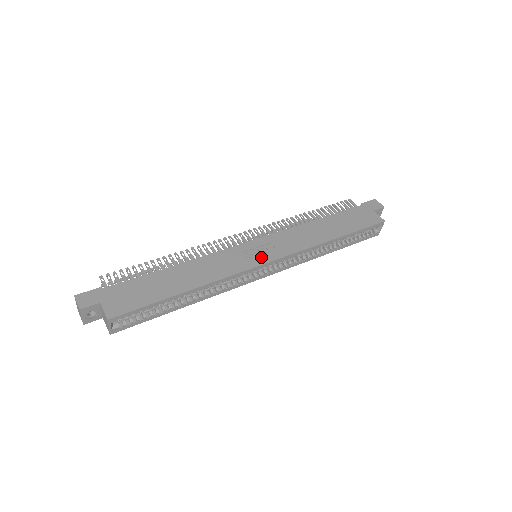
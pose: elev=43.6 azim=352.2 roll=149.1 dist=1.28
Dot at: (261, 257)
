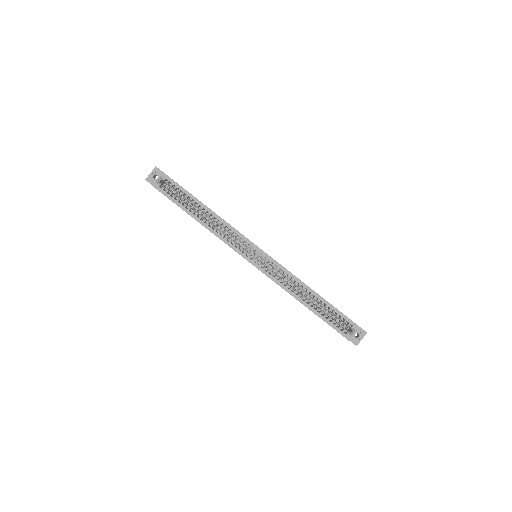
Dot at: occluded
